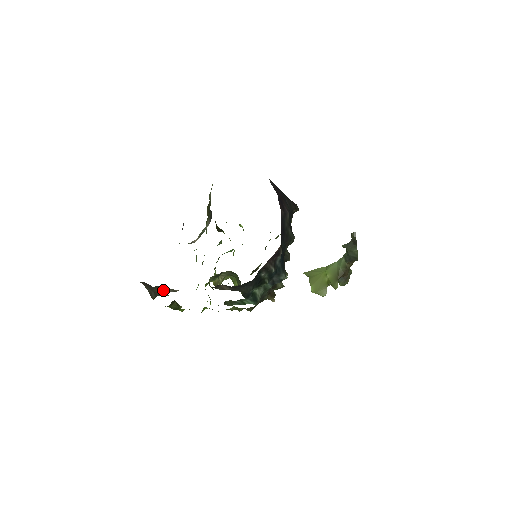
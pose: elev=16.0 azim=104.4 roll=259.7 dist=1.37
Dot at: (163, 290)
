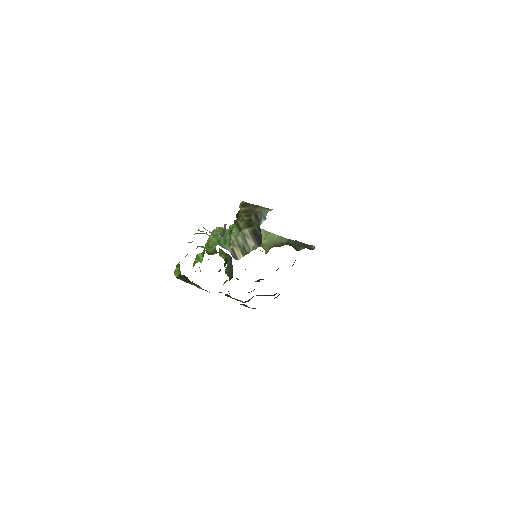
Dot at: (196, 285)
